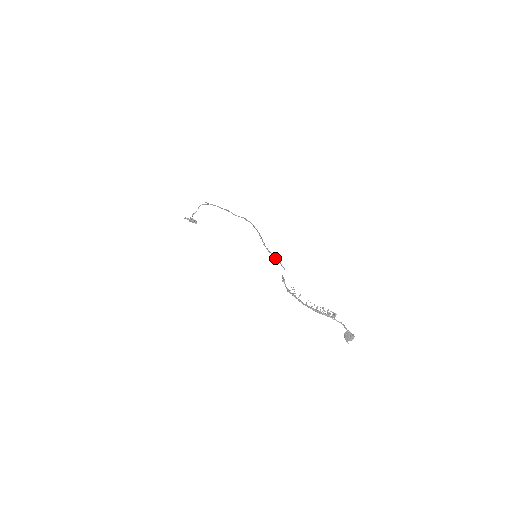
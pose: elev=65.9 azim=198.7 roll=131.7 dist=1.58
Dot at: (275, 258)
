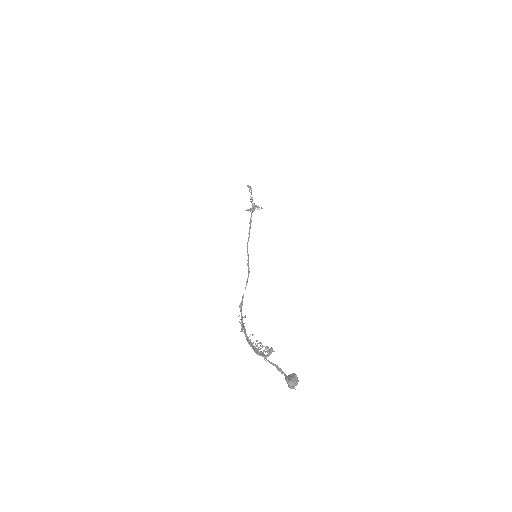
Dot at: occluded
